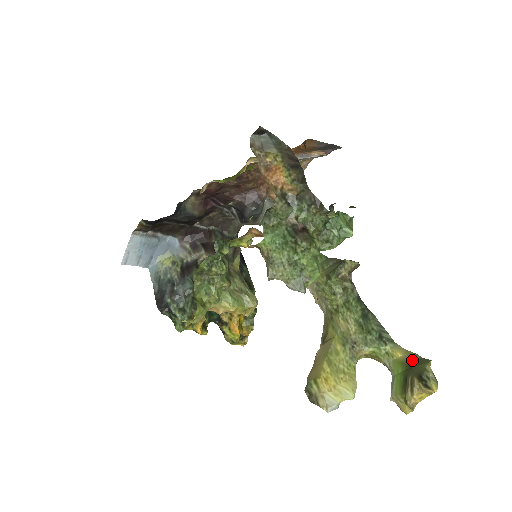
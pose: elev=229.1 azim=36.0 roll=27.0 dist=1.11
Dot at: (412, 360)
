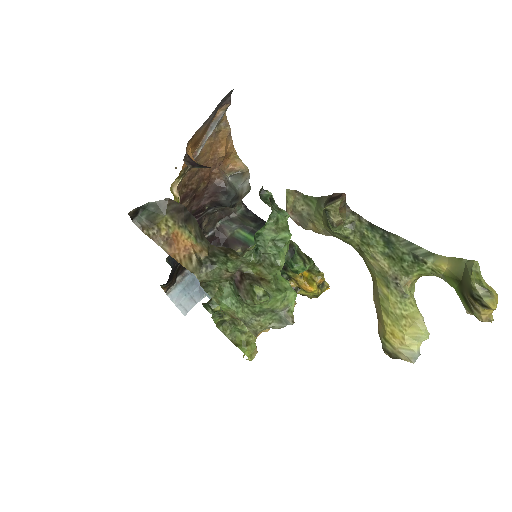
Dot at: (459, 270)
